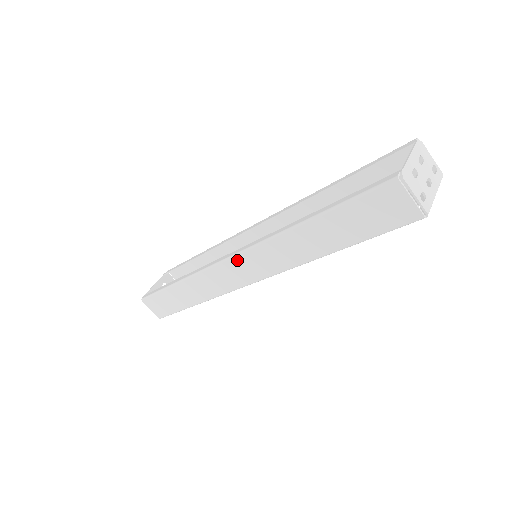
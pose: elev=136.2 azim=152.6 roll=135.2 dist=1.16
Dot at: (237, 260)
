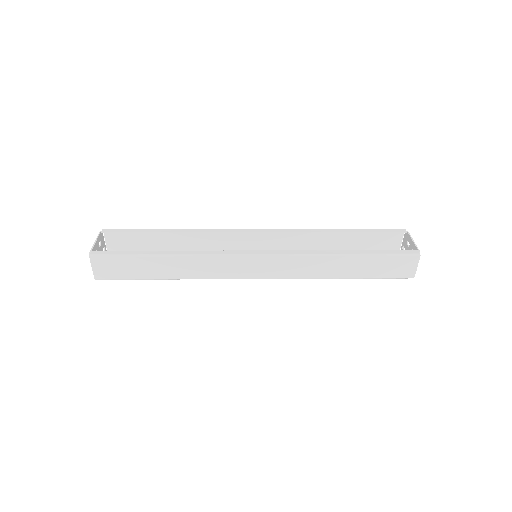
Dot at: (265, 259)
